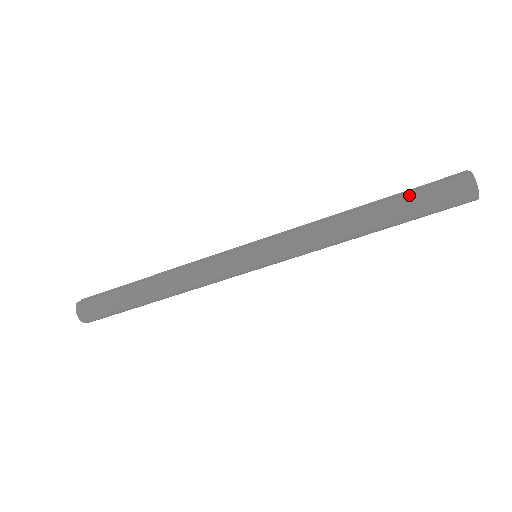
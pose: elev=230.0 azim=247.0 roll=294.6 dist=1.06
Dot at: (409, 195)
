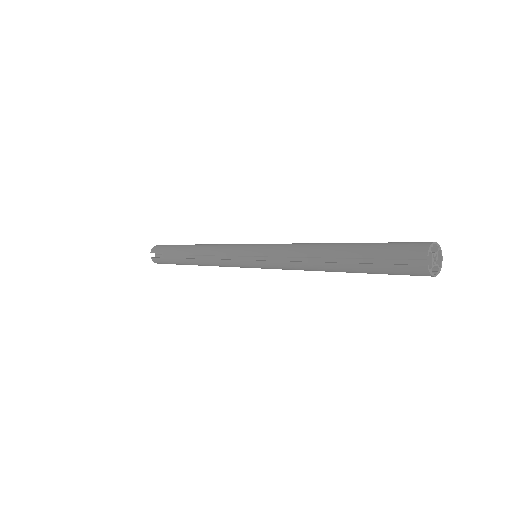
Dot at: (368, 269)
